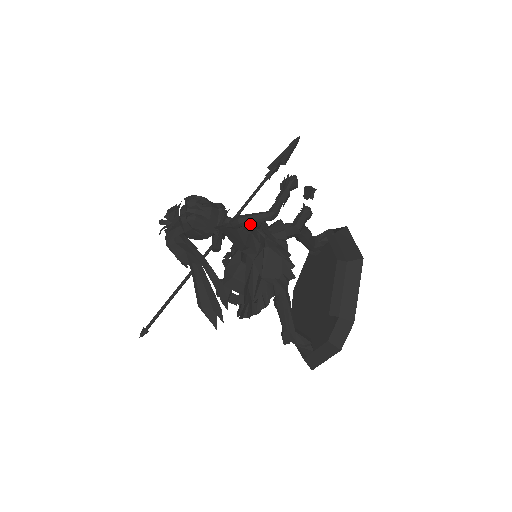
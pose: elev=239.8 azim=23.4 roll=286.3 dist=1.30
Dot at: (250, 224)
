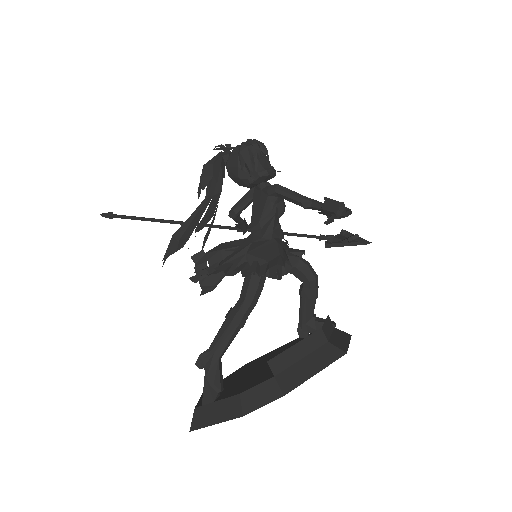
Dot at: (281, 207)
